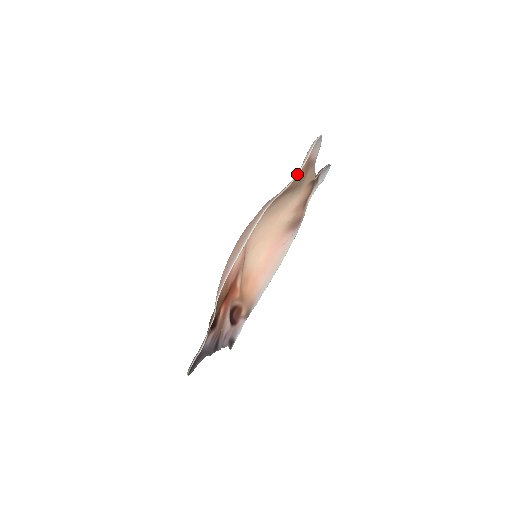
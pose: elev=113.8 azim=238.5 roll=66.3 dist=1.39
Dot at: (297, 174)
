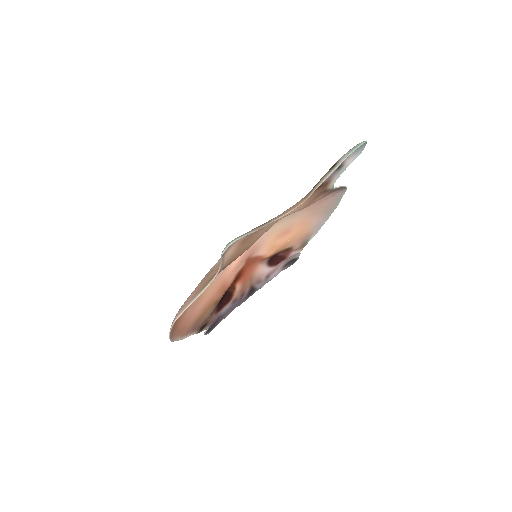
Dot at: (215, 275)
